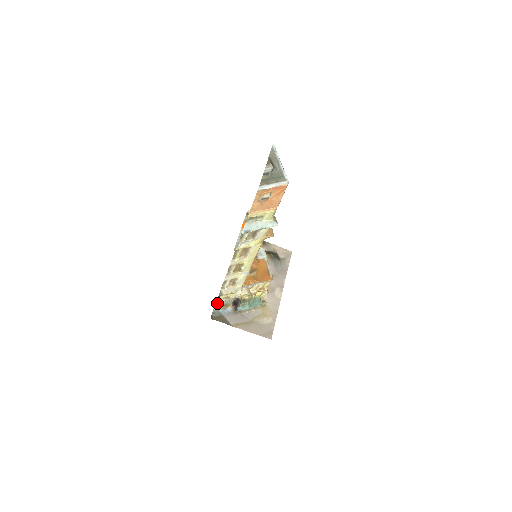
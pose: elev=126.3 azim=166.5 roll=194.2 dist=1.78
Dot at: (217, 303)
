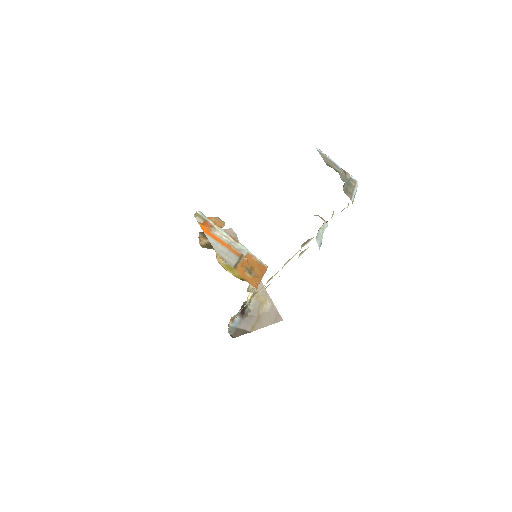
Dot at: occluded
